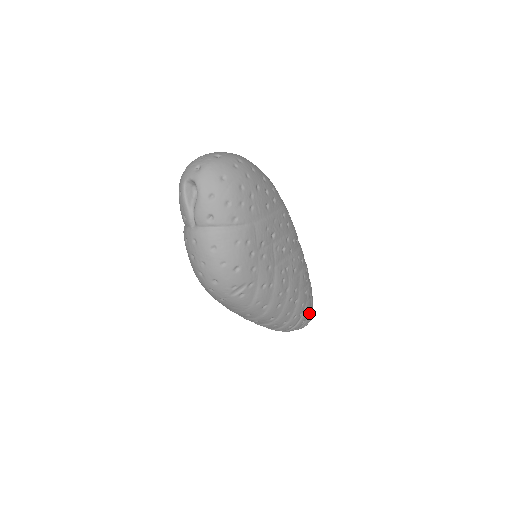
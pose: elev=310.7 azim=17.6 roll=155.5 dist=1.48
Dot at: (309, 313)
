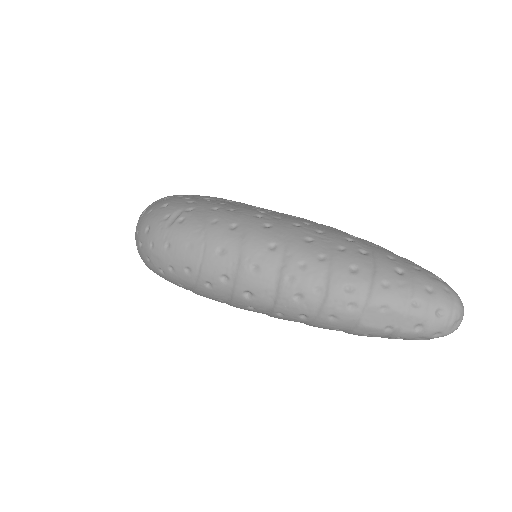
Dot at: (408, 265)
